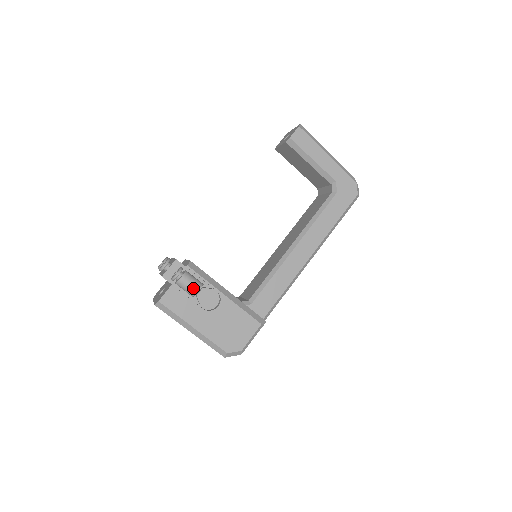
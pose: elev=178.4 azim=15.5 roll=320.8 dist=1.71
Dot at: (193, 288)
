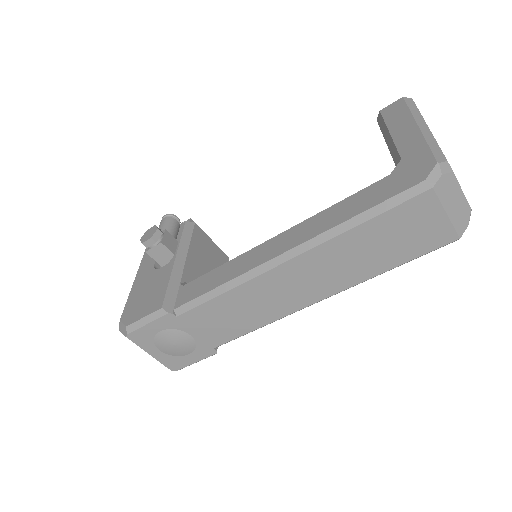
Dot at: occluded
